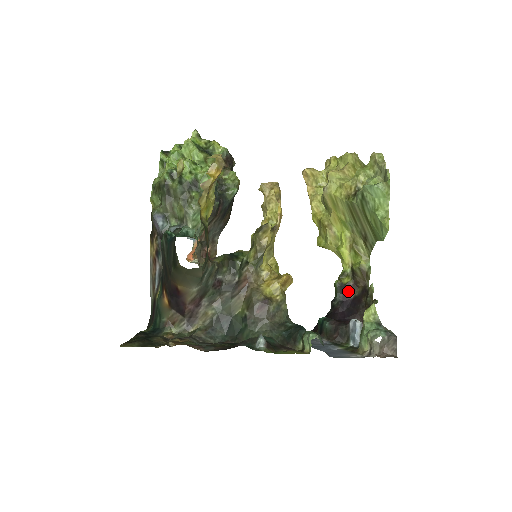
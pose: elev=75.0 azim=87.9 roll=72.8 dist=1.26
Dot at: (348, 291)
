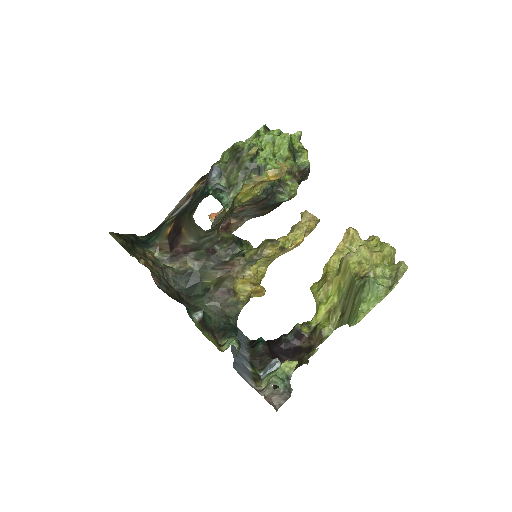
Dot at: (300, 338)
